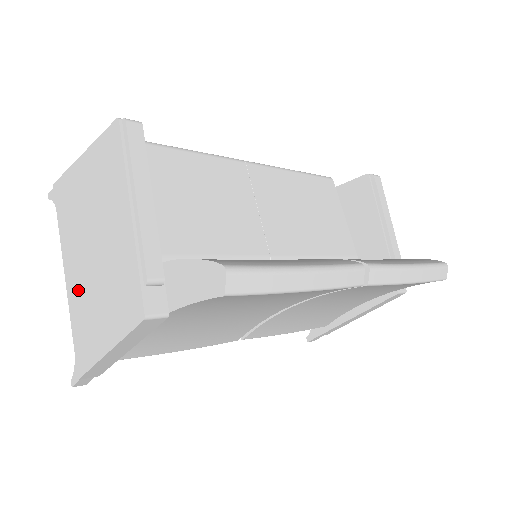
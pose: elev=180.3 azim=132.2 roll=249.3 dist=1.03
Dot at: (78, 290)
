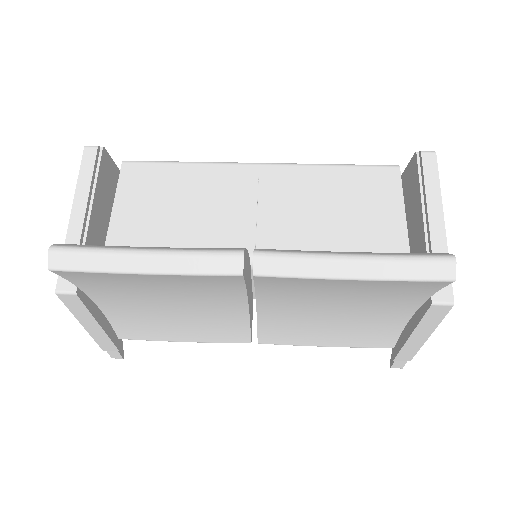
Dot at: occluded
